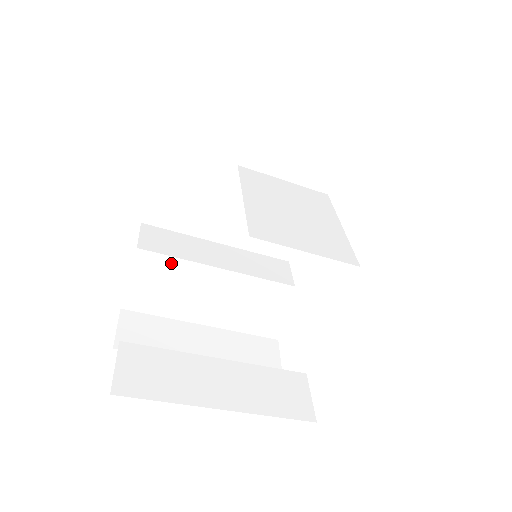
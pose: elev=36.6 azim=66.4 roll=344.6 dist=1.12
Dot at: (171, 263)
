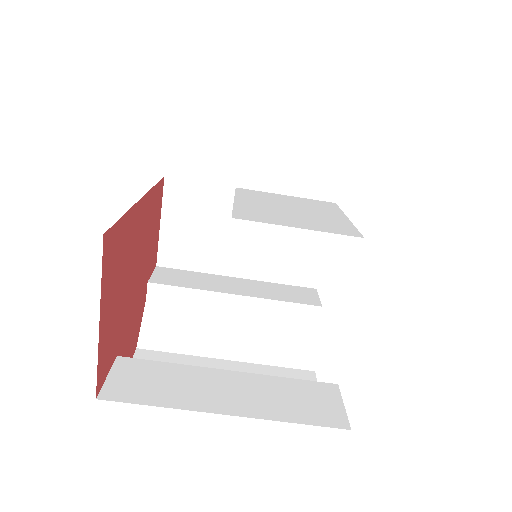
Dot at: (184, 295)
